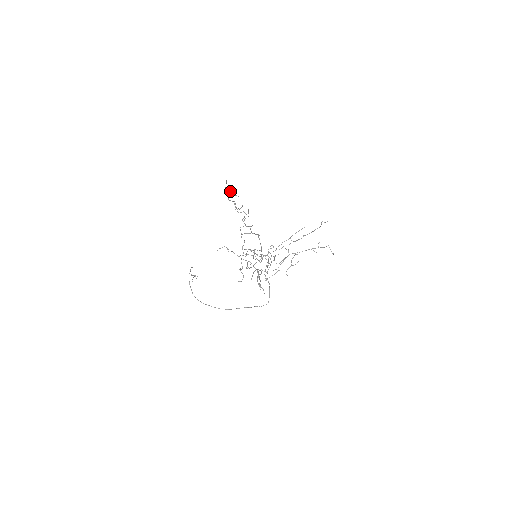
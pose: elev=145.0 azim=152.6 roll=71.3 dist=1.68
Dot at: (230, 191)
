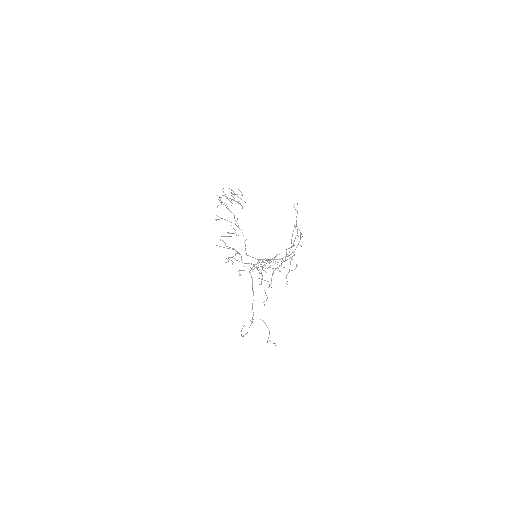
Dot at: (233, 192)
